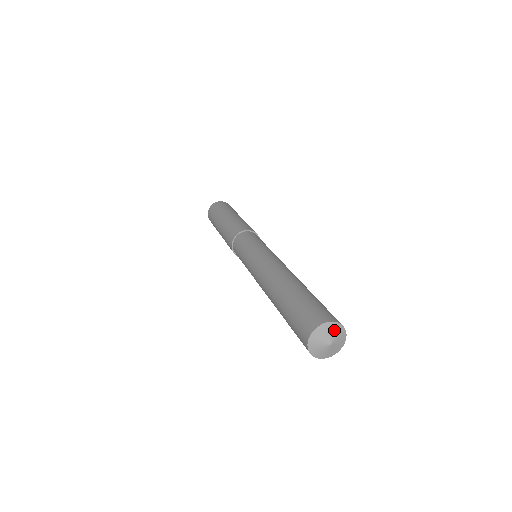
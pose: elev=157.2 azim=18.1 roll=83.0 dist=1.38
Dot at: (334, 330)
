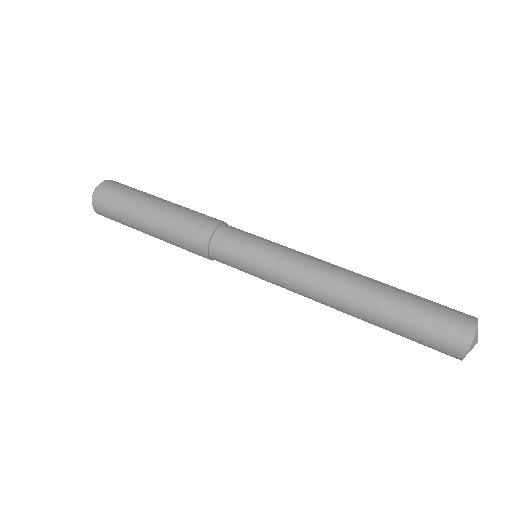
Dot at: (476, 335)
